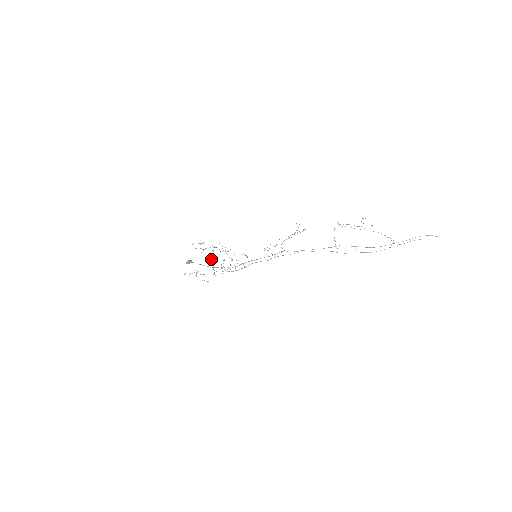
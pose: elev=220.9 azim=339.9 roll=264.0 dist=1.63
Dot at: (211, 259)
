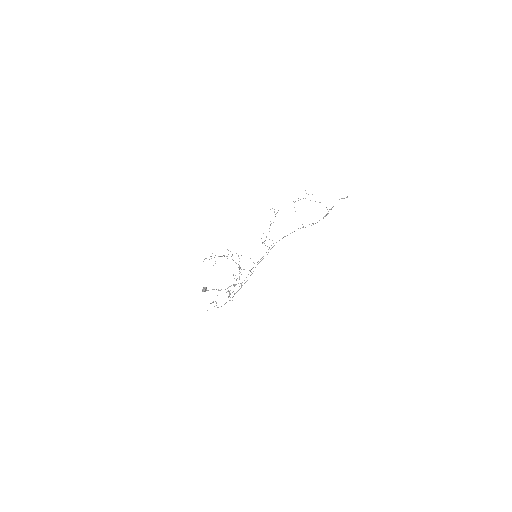
Dot at: occluded
